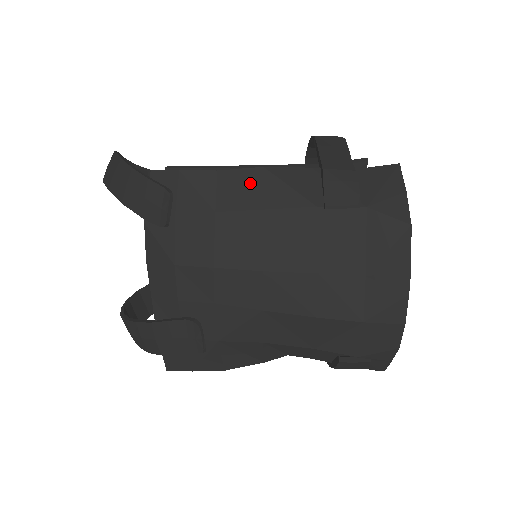
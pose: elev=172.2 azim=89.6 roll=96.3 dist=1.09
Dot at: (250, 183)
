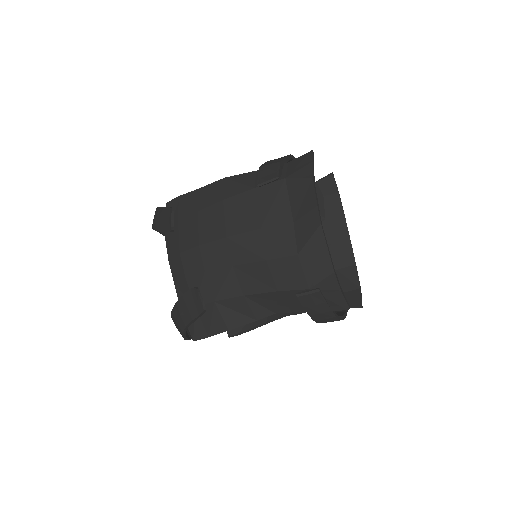
Dot at: (216, 189)
